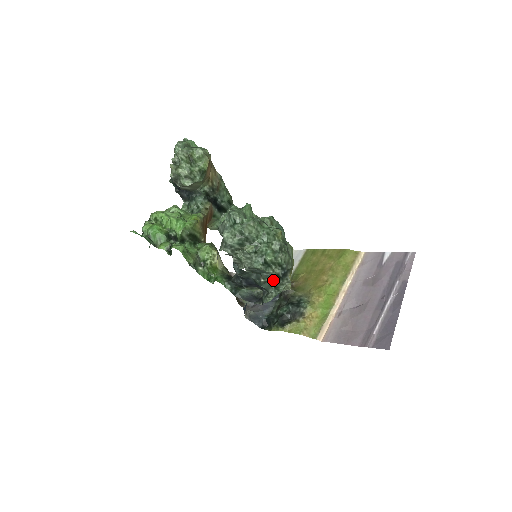
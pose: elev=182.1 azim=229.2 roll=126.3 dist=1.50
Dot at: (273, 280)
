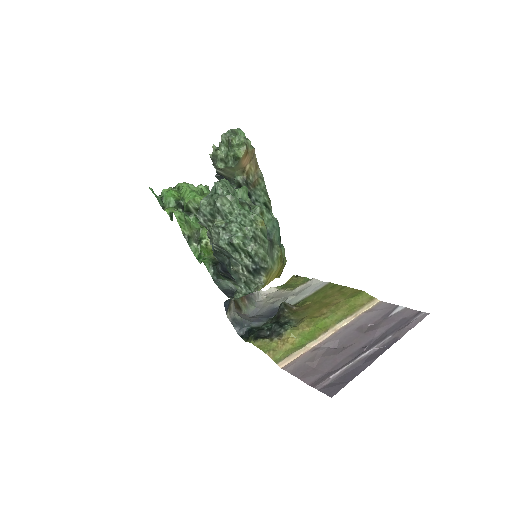
Dot at: (241, 271)
